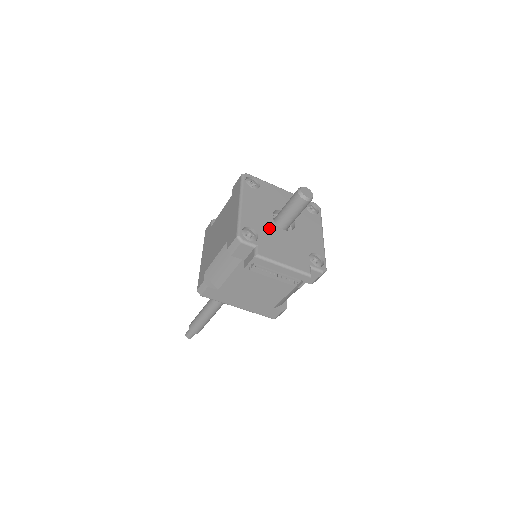
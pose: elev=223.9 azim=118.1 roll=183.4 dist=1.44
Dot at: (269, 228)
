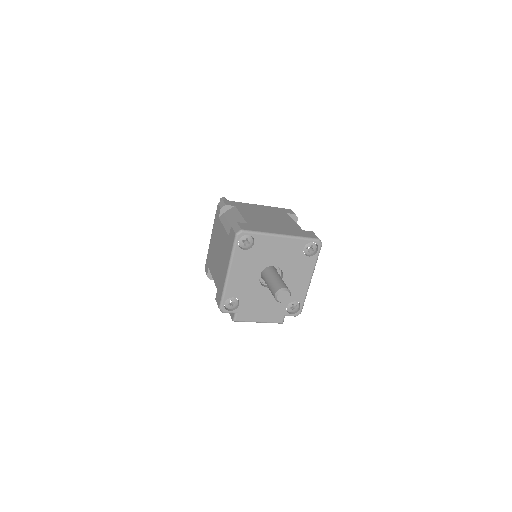
Dot at: (253, 291)
